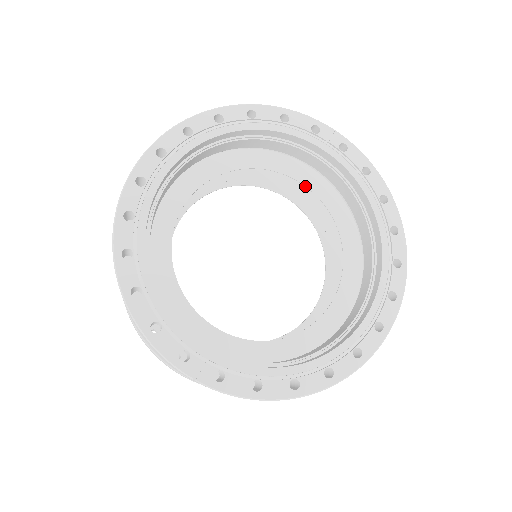
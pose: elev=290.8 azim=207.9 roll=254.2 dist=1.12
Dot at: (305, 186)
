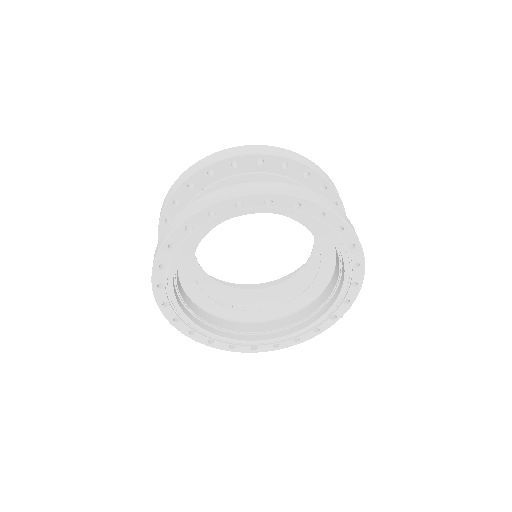
Dot at: (320, 250)
